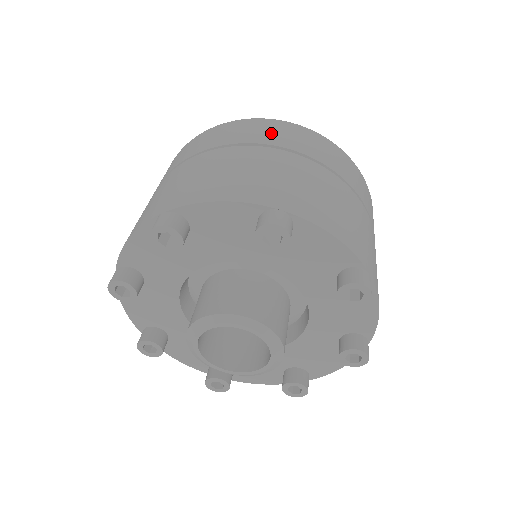
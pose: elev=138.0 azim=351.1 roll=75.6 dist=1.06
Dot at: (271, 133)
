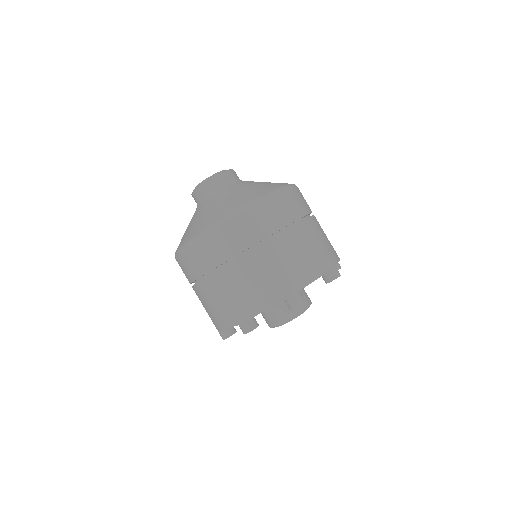
Dot at: (241, 235)
